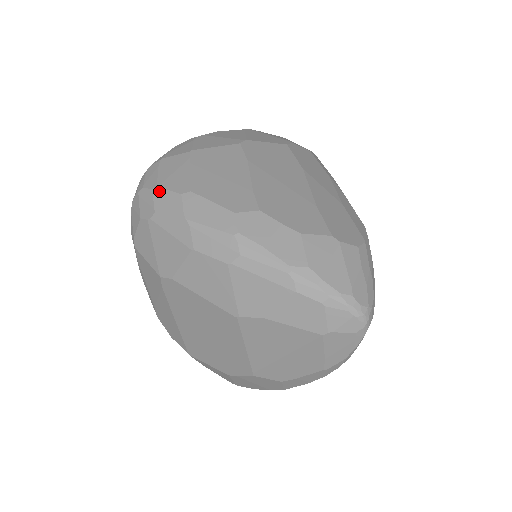
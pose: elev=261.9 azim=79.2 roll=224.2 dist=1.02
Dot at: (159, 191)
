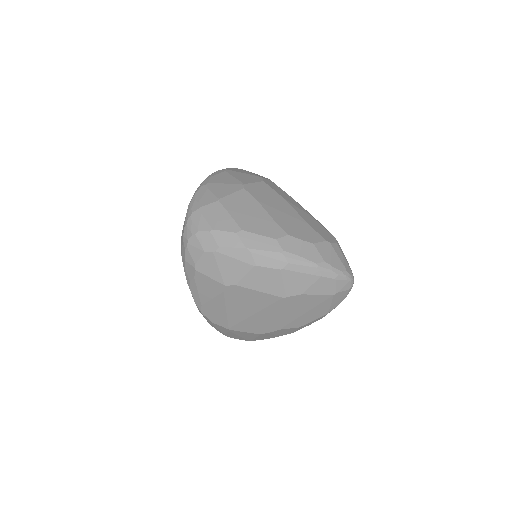
Dot at: (217, 232)
